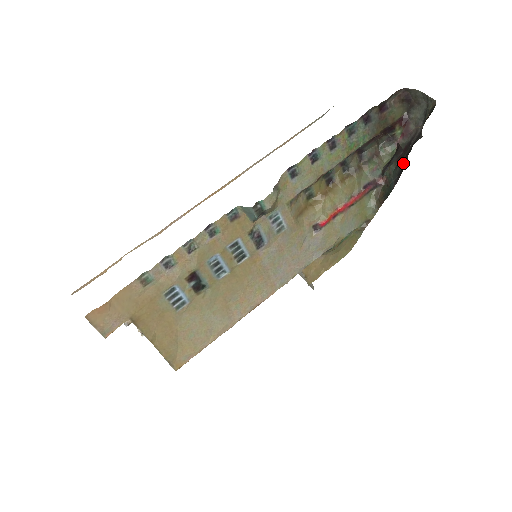
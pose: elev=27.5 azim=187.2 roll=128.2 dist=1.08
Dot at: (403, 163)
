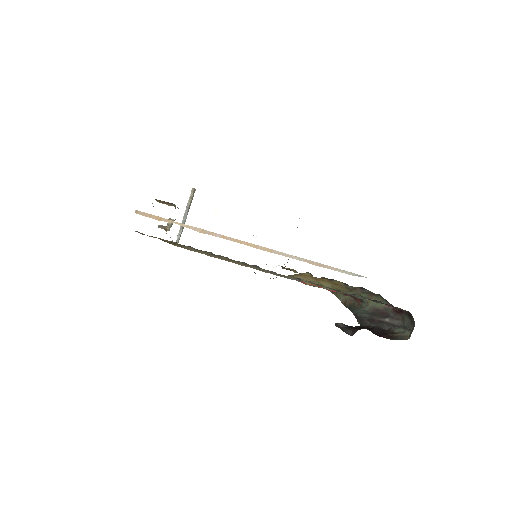
Dot at: (367, 320)
